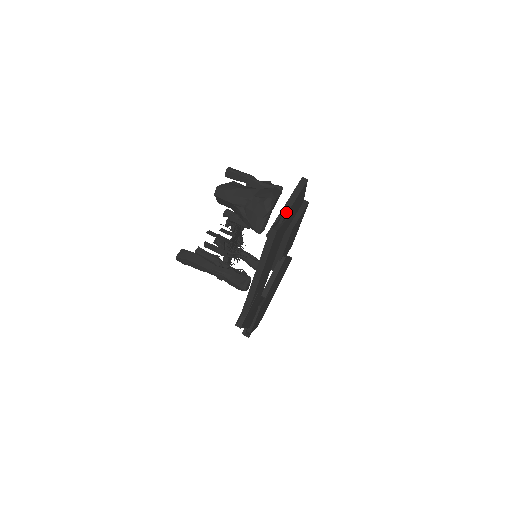
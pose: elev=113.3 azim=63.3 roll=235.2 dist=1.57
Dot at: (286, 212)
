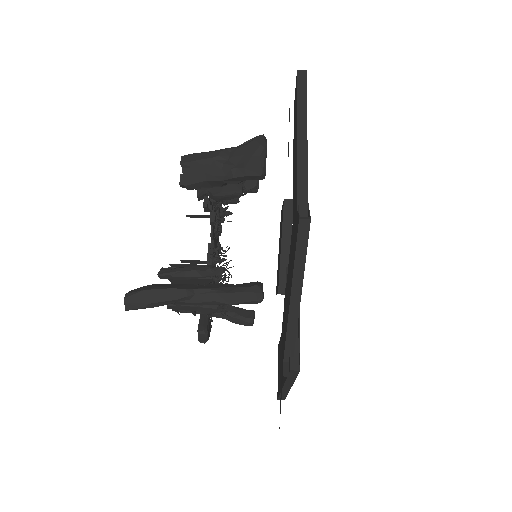
Dot at: occluded
